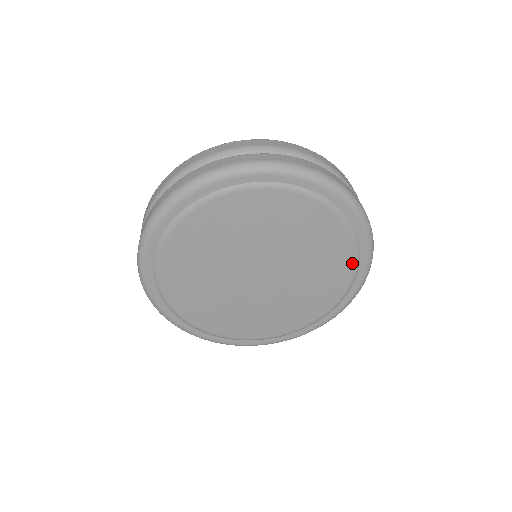
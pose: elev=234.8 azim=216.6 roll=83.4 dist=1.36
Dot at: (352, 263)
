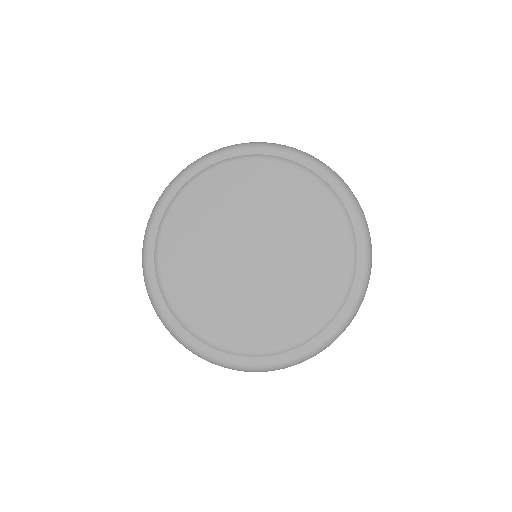
Dot at: (343, 222)
